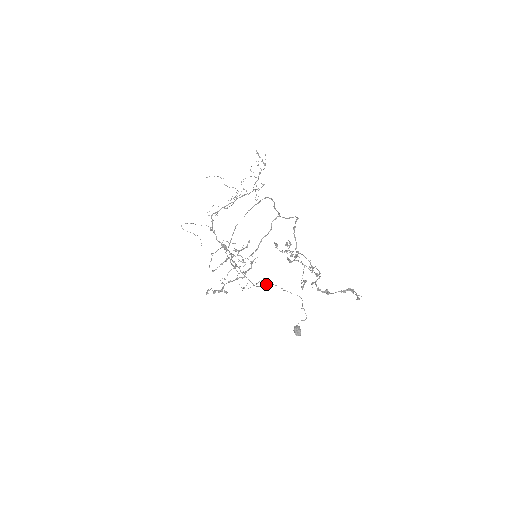
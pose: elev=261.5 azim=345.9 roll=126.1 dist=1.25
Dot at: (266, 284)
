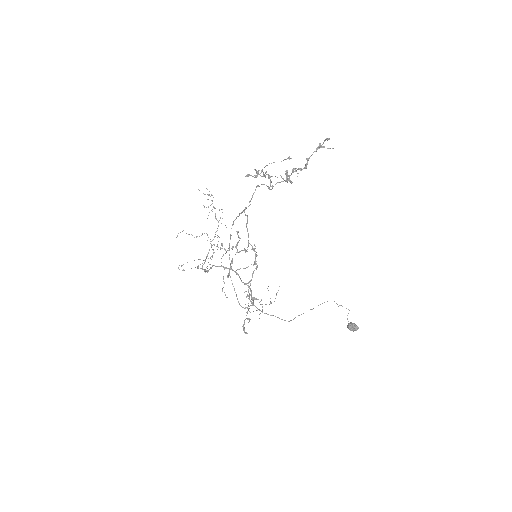
Dot at: (295, 317)
